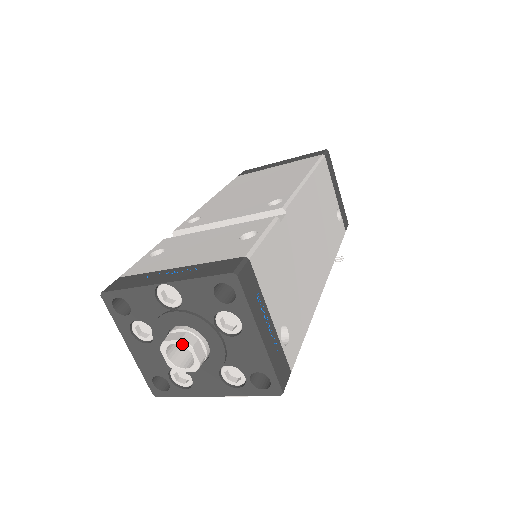
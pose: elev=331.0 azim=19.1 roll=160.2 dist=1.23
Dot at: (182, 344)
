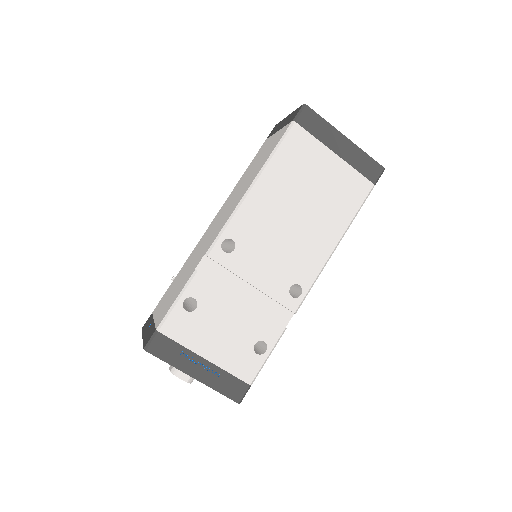
Dot at: (186, 381)
